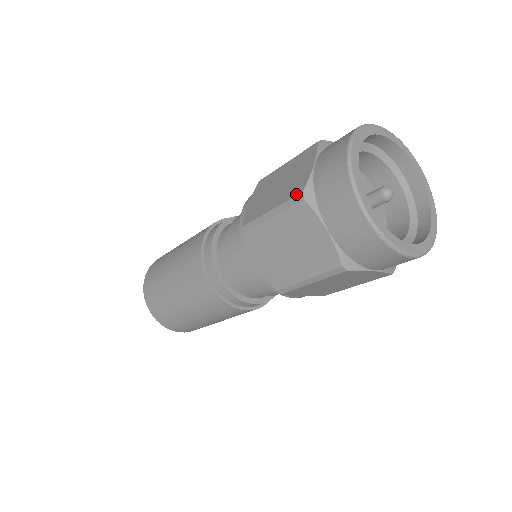
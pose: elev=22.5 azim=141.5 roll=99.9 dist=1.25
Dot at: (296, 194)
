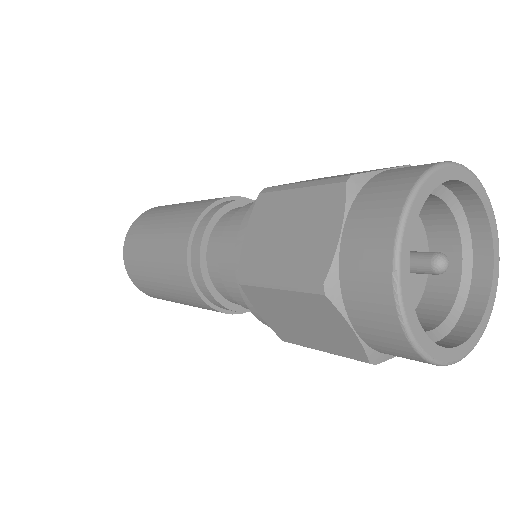
Dot at: occluded
